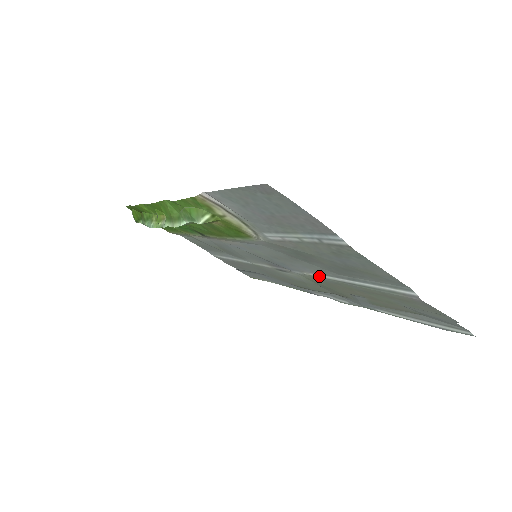
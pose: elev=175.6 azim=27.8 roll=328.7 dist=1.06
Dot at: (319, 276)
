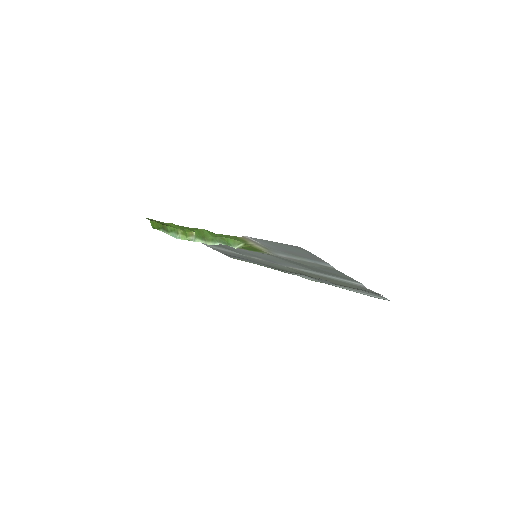
Dot at: (301, 270)
